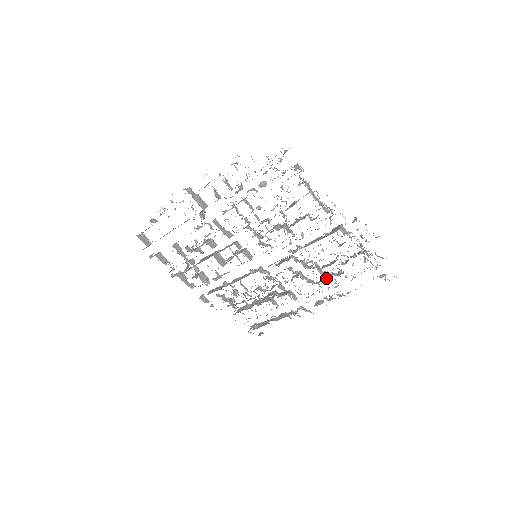
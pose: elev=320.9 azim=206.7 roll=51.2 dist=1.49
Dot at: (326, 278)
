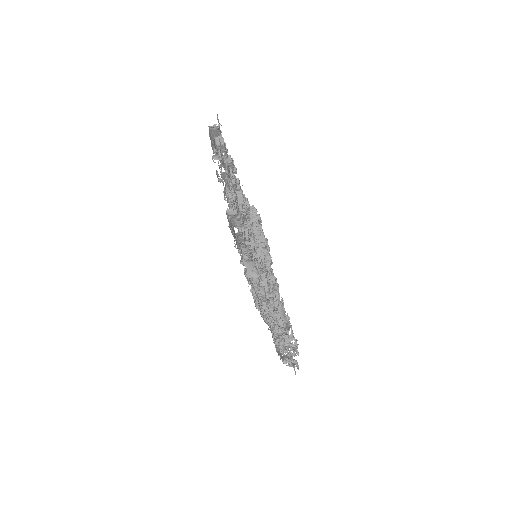
Dot at: (277, 310)
